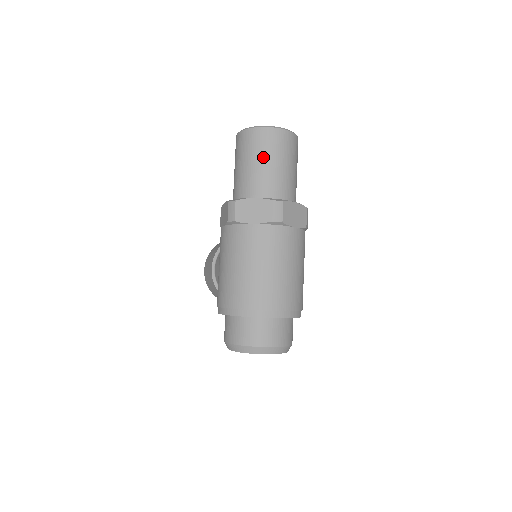
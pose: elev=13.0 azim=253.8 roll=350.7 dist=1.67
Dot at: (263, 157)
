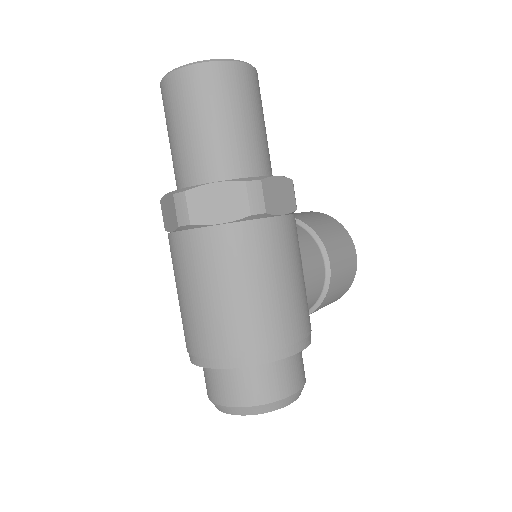
Dot at: (171, 126)
